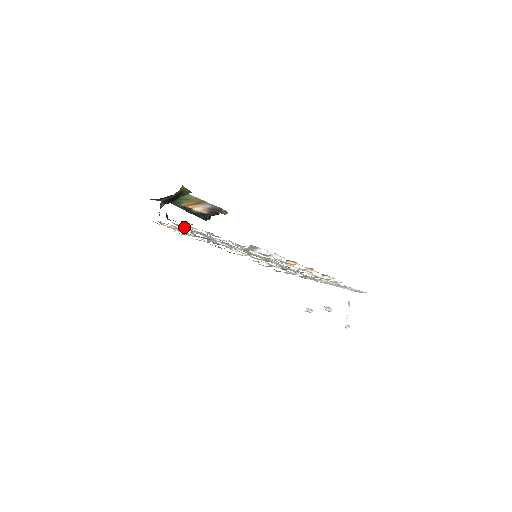
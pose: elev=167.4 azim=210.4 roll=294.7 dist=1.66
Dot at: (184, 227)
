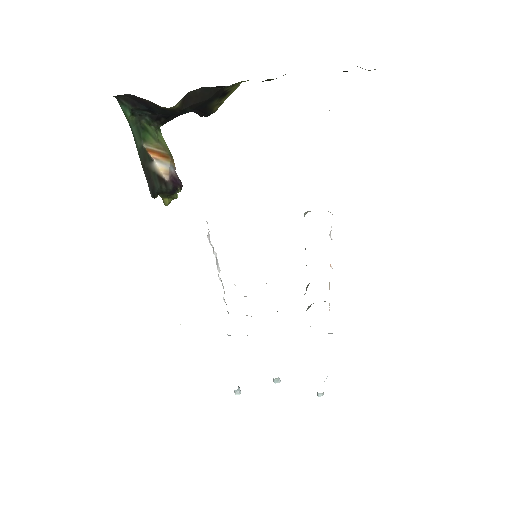
Dot at: occluded
